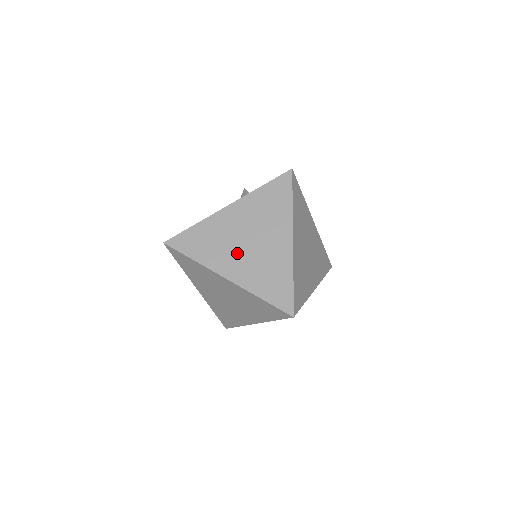
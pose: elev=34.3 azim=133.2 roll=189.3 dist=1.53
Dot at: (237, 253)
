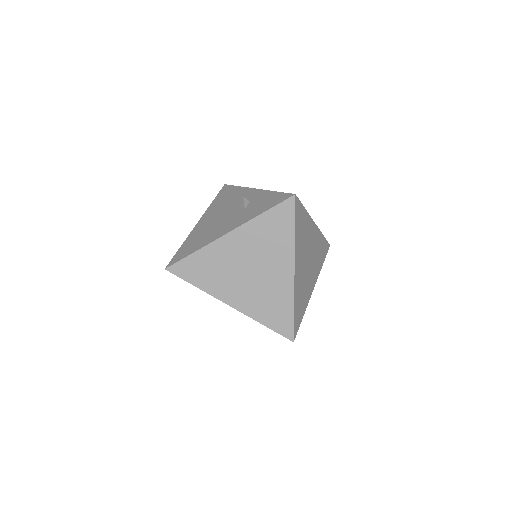
Dot at: (239, 282)
